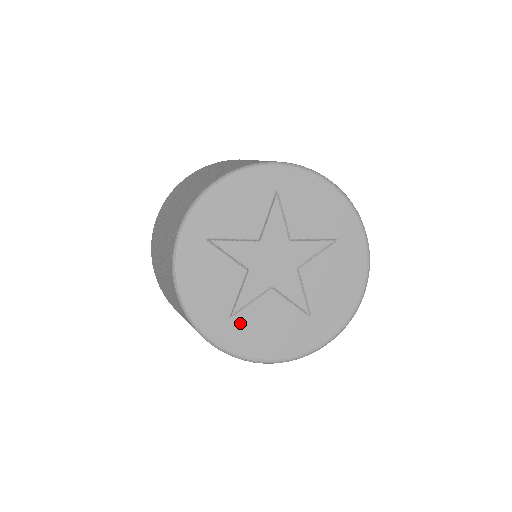
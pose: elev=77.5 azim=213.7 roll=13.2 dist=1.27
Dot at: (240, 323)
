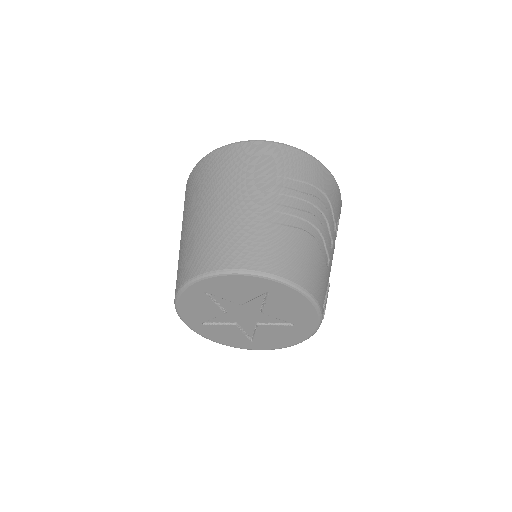
Dot at: (259, 341)
